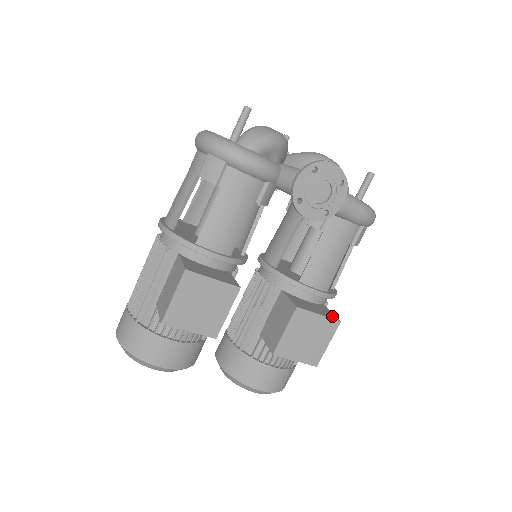
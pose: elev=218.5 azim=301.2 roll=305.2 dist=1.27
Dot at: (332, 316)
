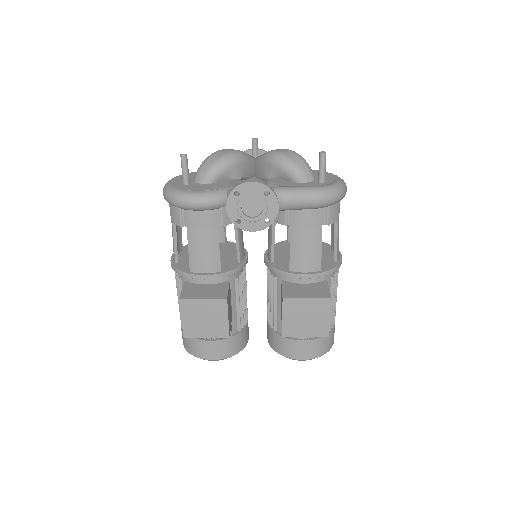
Dot at: (324, 294)
